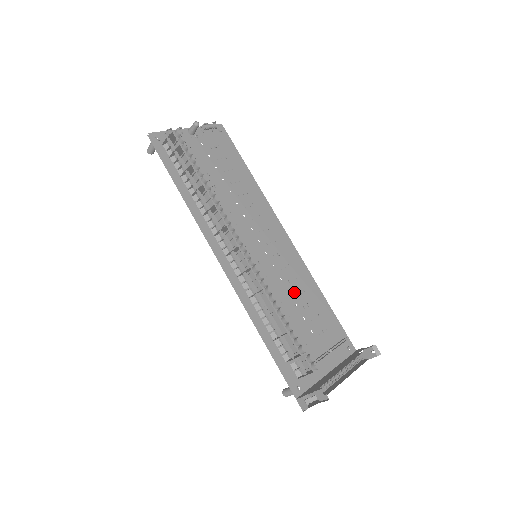
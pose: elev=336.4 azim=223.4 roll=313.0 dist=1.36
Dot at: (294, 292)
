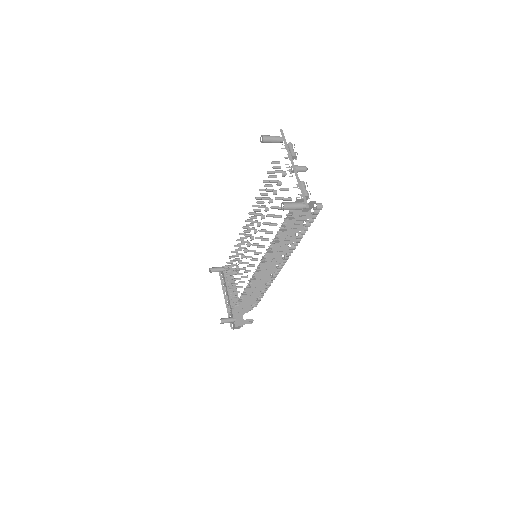
Dot at: occluded
